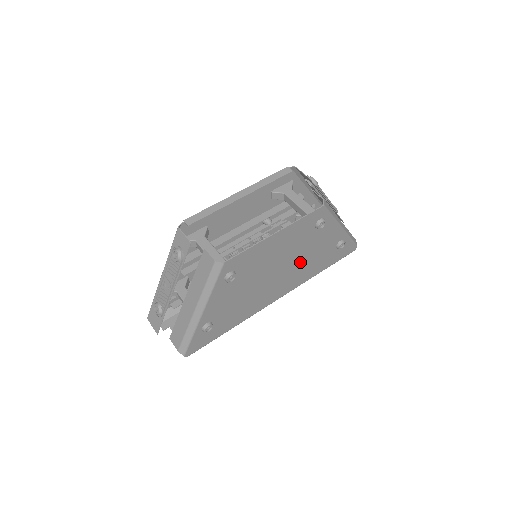
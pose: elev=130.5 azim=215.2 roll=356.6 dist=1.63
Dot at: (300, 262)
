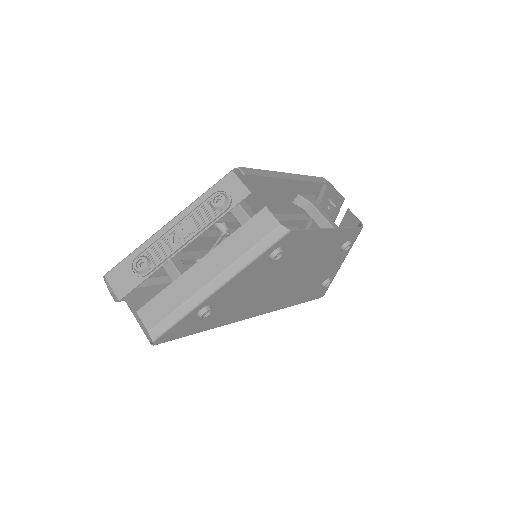
Dot at: (302, 281)
